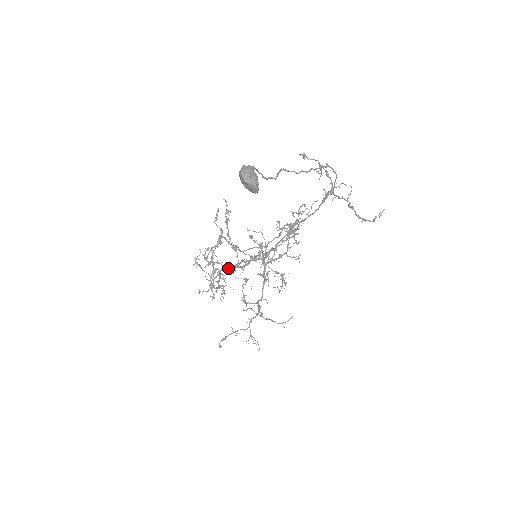
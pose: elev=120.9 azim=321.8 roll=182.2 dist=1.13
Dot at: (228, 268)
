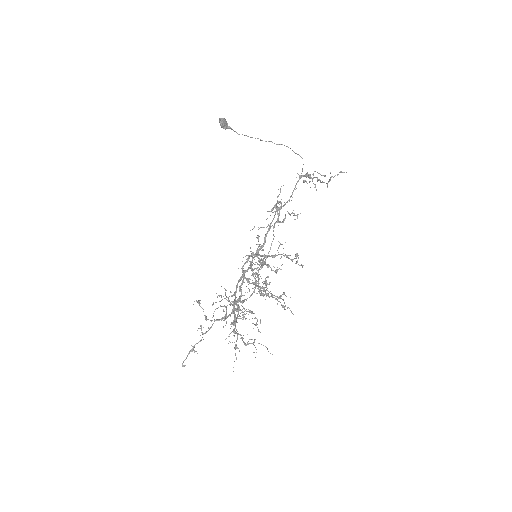
Dot at: (241, 289)
